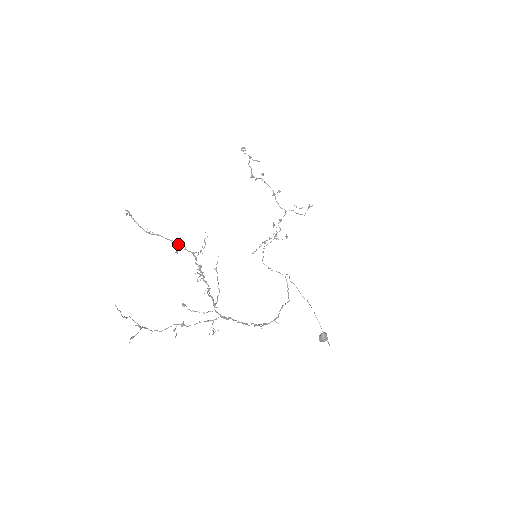
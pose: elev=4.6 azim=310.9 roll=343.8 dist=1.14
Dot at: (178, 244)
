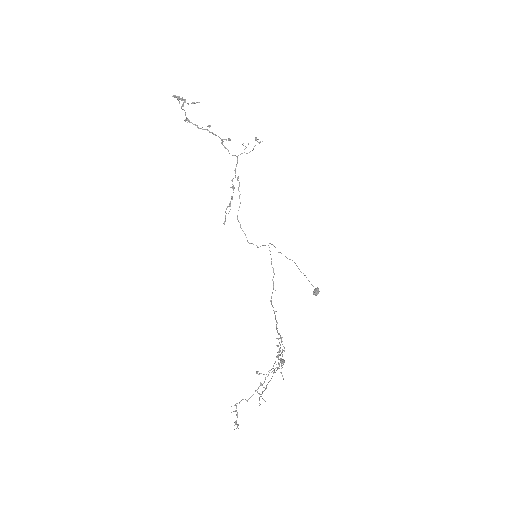
Dot at: (277, 369)
